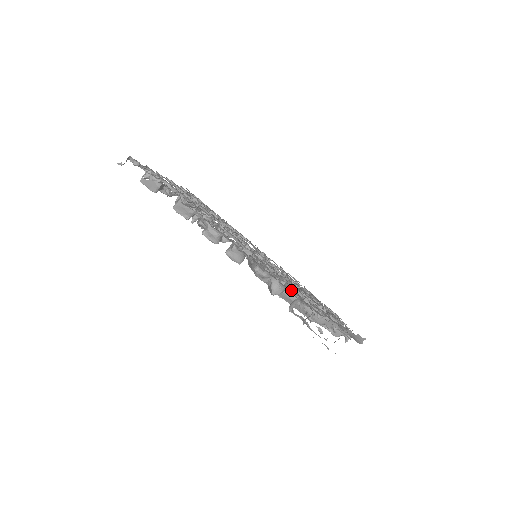
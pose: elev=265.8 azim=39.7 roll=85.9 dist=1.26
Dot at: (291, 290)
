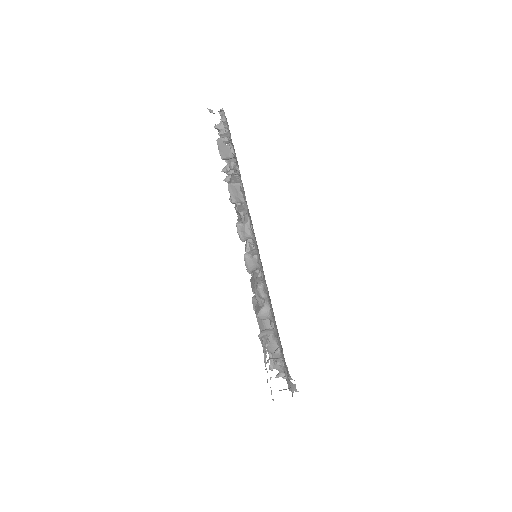
Dot at: occluded
